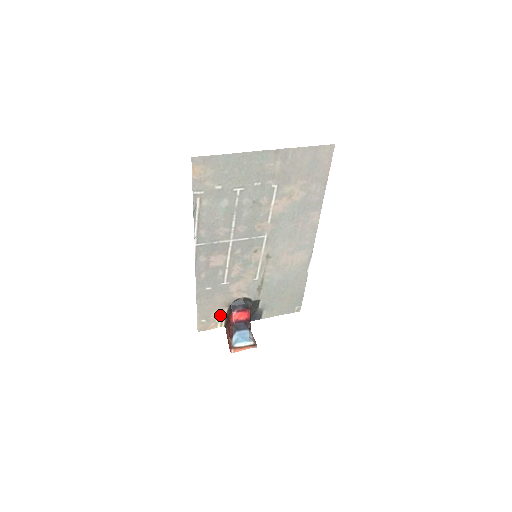
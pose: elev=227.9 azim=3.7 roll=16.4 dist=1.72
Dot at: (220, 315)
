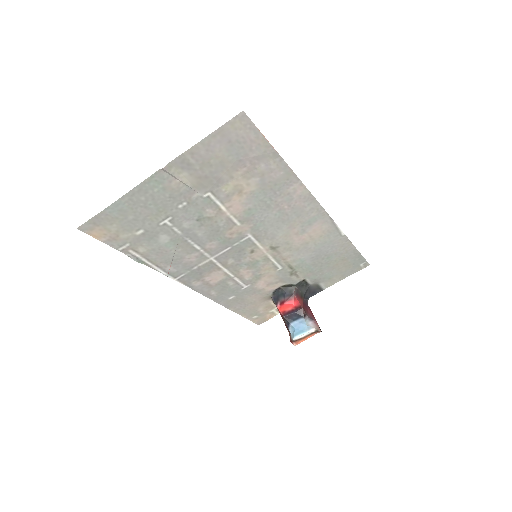
Dot at: (269, 307)
